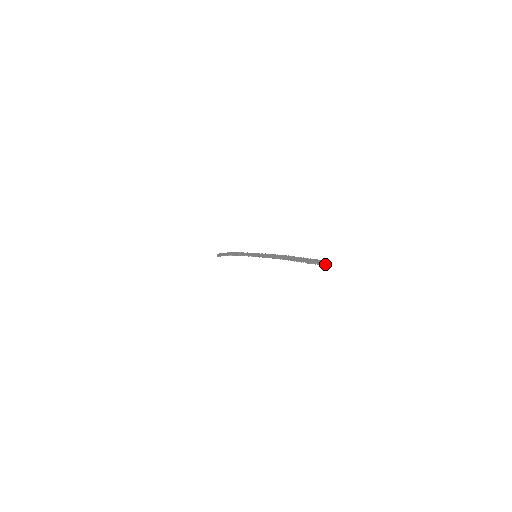
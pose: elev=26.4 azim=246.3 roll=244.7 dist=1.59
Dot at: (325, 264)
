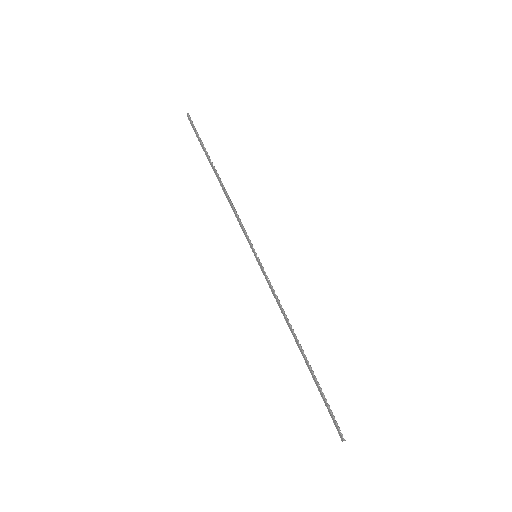
Dot at: (342, 441)
